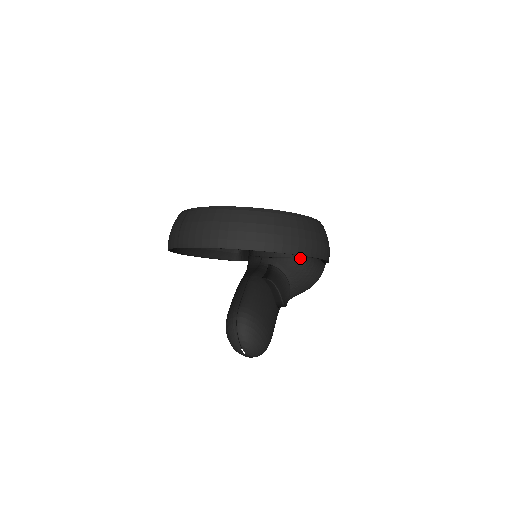
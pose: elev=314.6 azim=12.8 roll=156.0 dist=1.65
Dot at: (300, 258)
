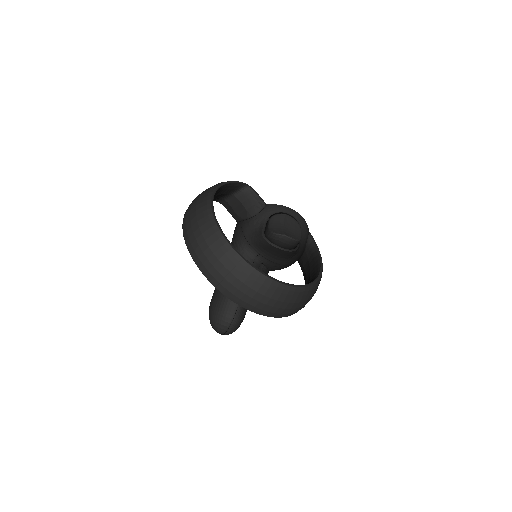
Dot at: (287, 265)
